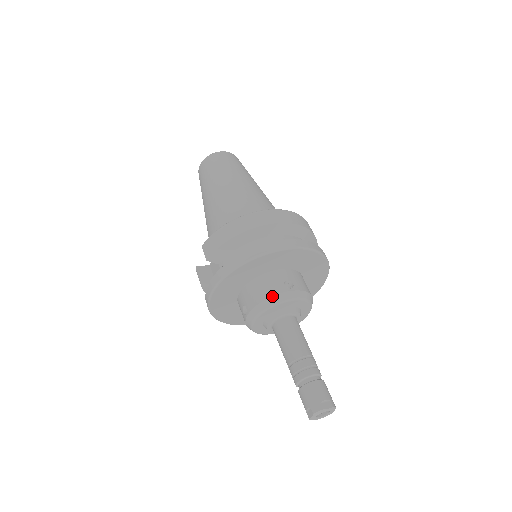
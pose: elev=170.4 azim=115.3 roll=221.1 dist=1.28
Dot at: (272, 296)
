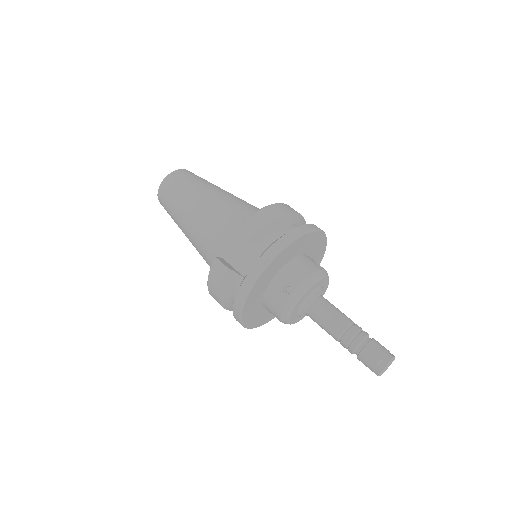
Dot at: (317, 271)
